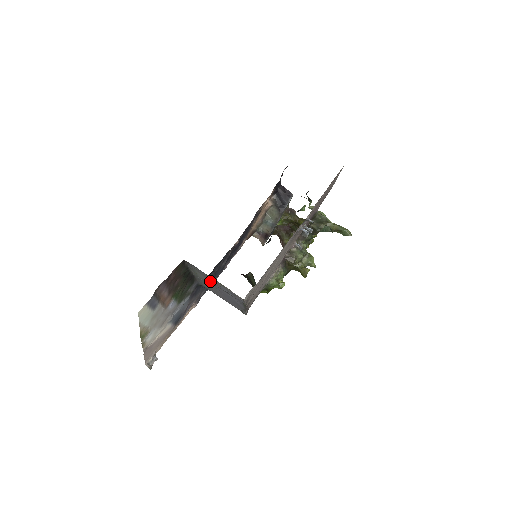
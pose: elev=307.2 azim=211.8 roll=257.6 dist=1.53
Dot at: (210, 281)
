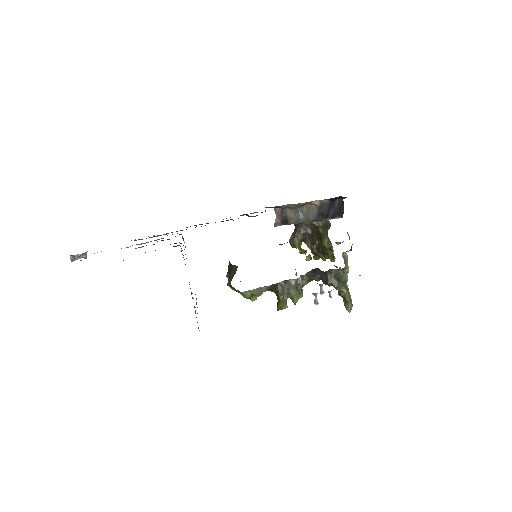
Dot at: occluded
